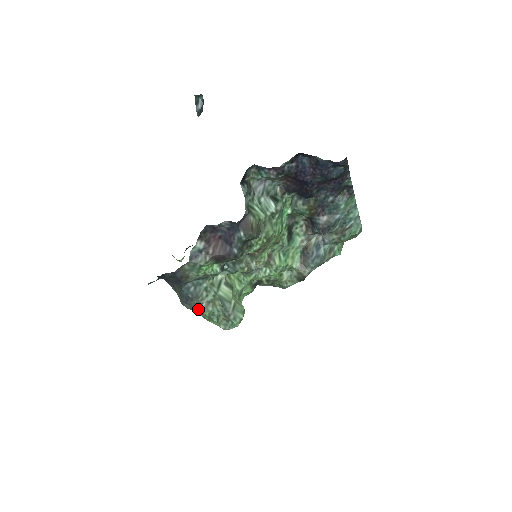
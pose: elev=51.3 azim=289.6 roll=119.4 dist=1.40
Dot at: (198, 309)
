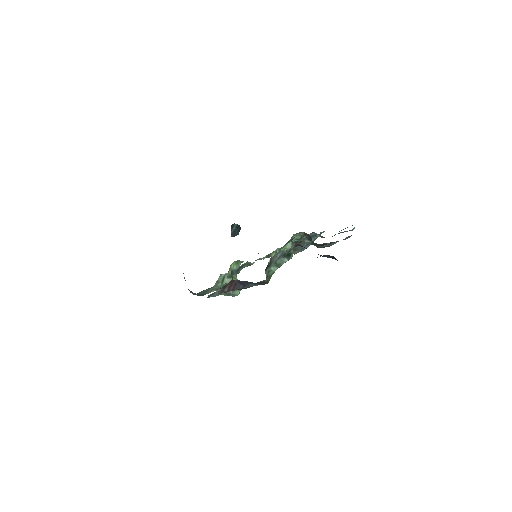
Dot at: occluded
